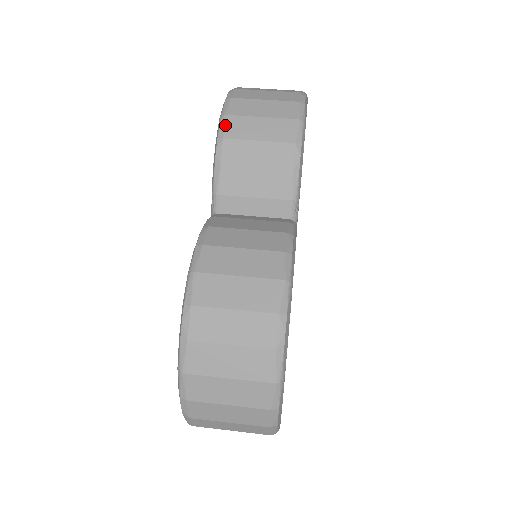
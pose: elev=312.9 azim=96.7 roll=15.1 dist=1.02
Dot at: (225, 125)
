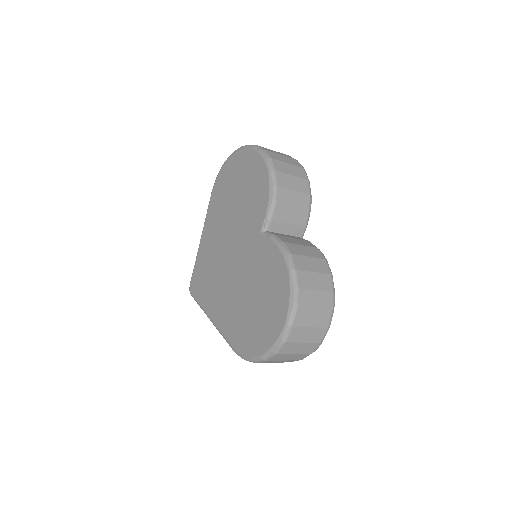
Dot at: (276, 177)
